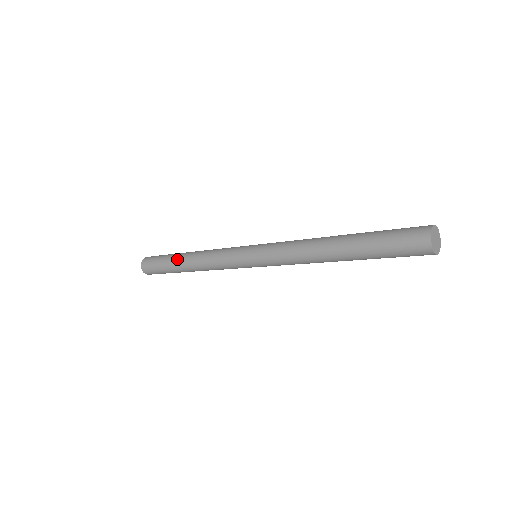
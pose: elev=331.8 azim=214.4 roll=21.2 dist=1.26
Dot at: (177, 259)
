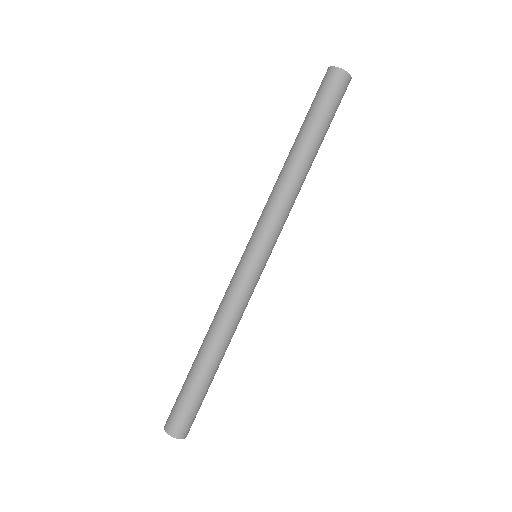
Dot at: (200, 366)
